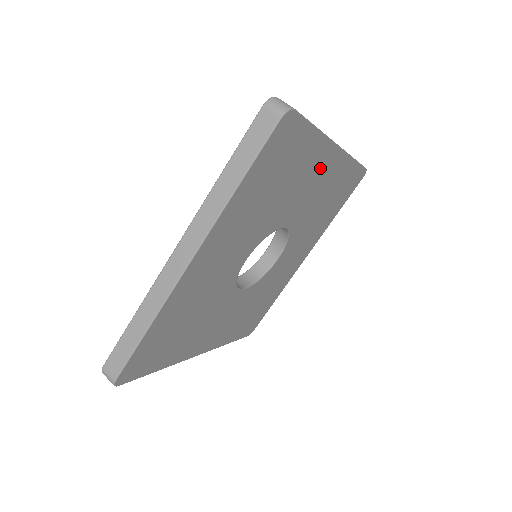
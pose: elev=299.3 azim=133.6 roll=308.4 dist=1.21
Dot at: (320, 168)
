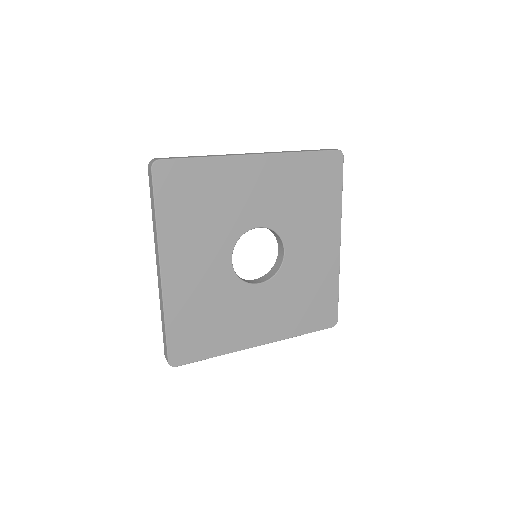
Dot at: (248, 176)
